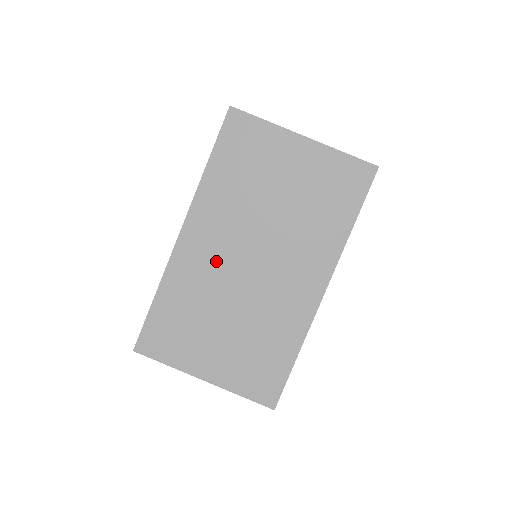
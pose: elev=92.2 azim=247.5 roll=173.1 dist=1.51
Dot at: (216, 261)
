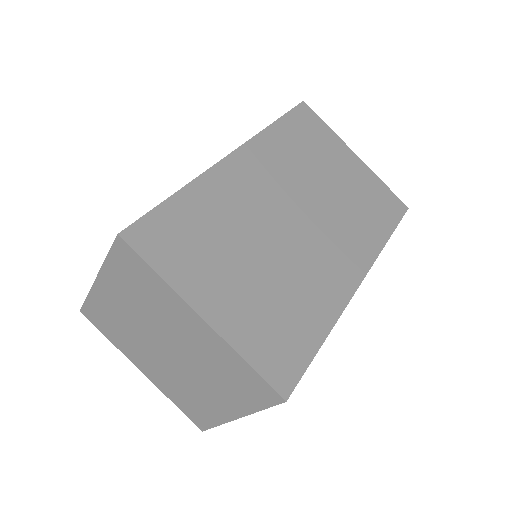
Dot at: (260, 197)
